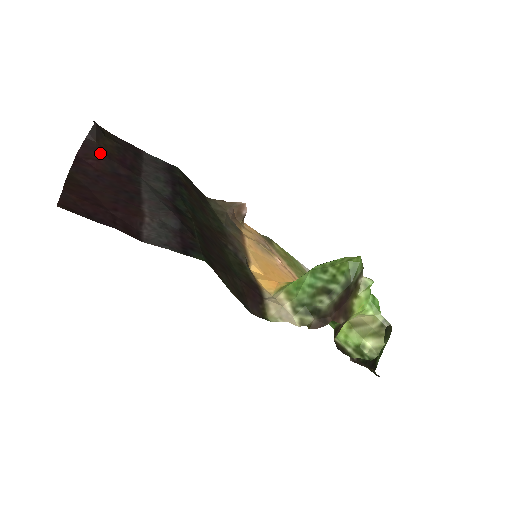
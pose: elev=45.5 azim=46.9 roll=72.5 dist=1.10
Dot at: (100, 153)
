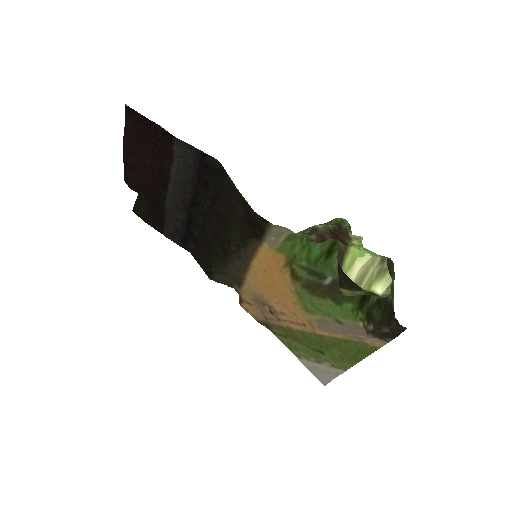
Dot at: (140, 189)
